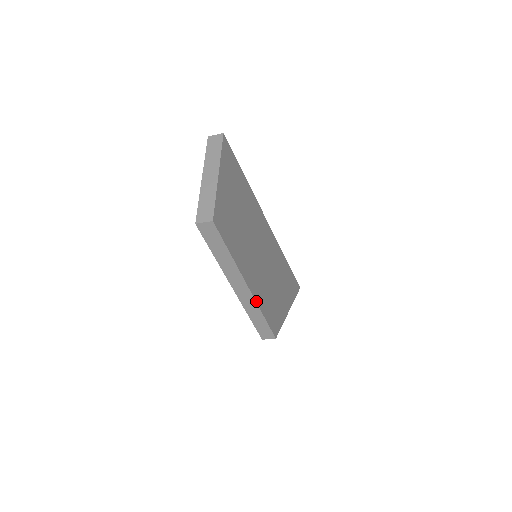
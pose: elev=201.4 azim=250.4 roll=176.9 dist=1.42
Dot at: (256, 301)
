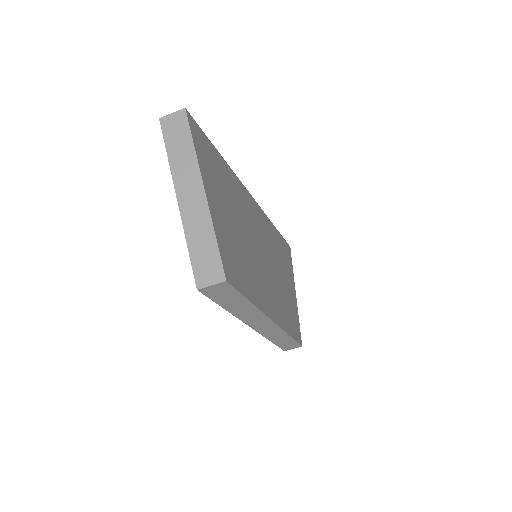
Dot at: (282, 328)
